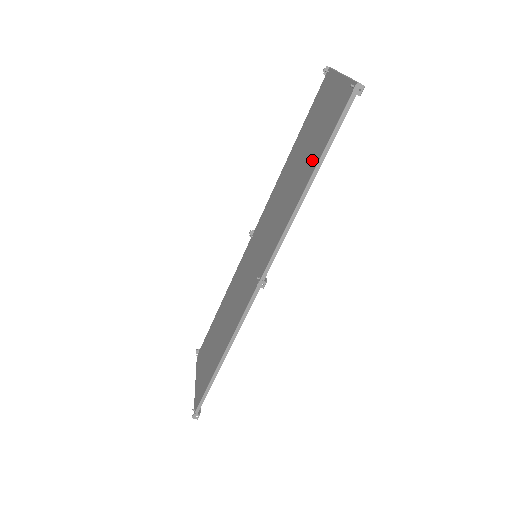
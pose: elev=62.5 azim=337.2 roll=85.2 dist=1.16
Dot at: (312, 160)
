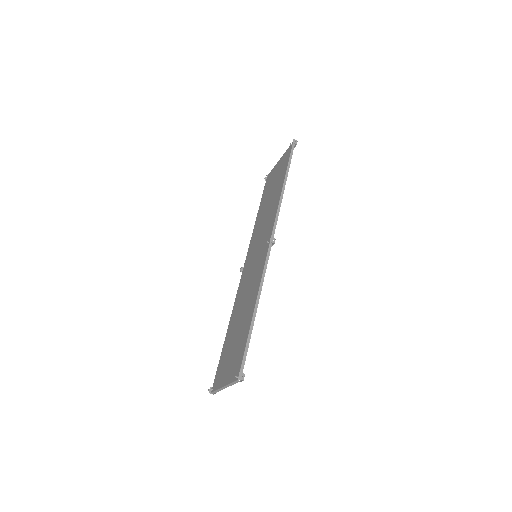
Dot at: (280, 181)
